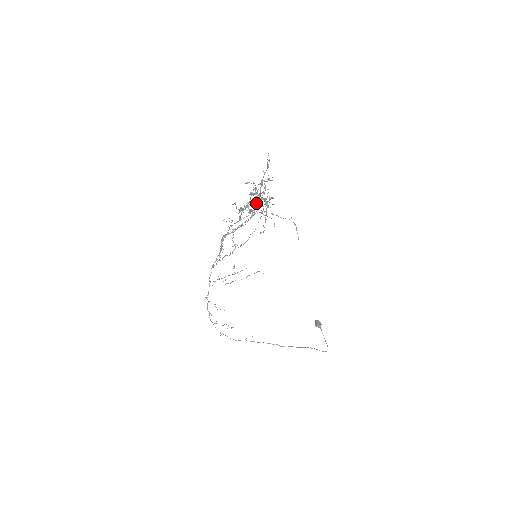
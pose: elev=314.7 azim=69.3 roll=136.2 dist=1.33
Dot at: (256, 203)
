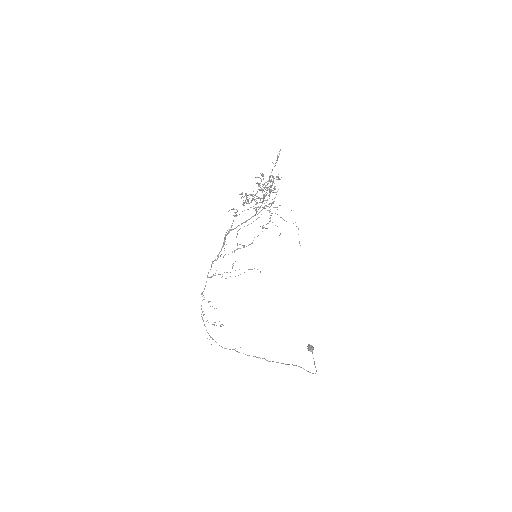
Dot at: occluded
